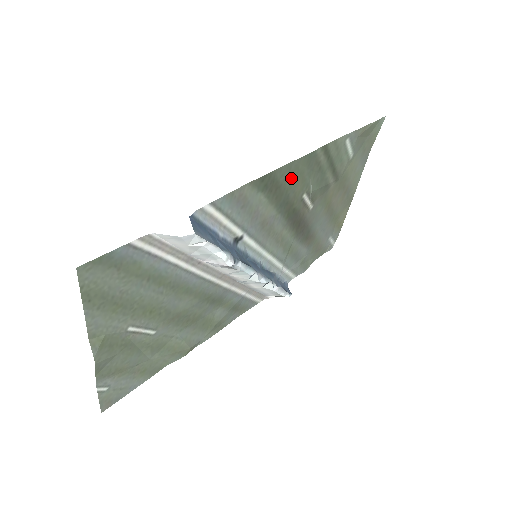
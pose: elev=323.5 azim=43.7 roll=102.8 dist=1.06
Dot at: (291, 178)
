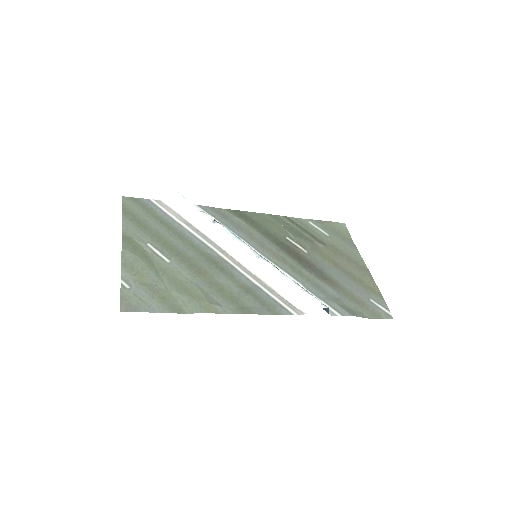
Dot at: (263, 222)
